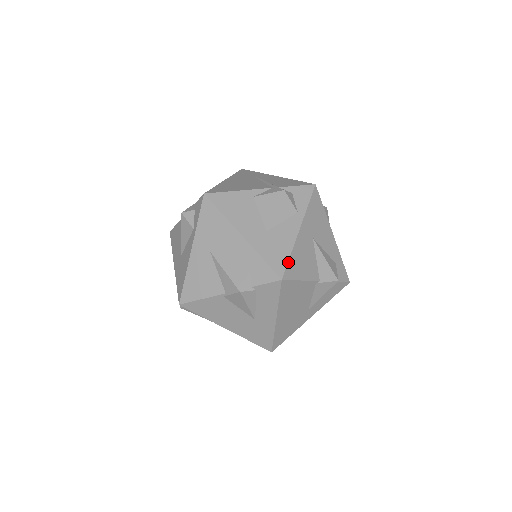
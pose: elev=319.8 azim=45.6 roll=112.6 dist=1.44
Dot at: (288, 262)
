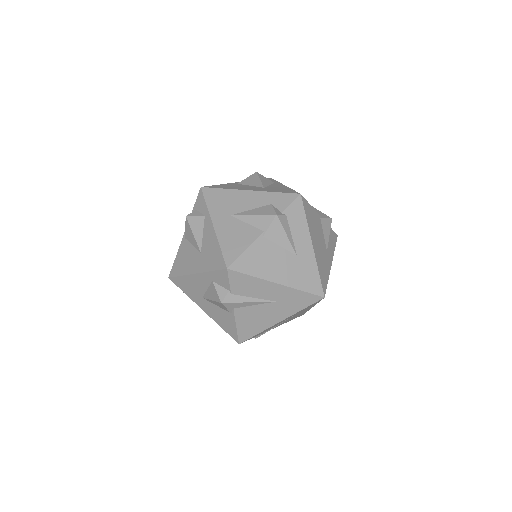
Dot at: (295, 191)
